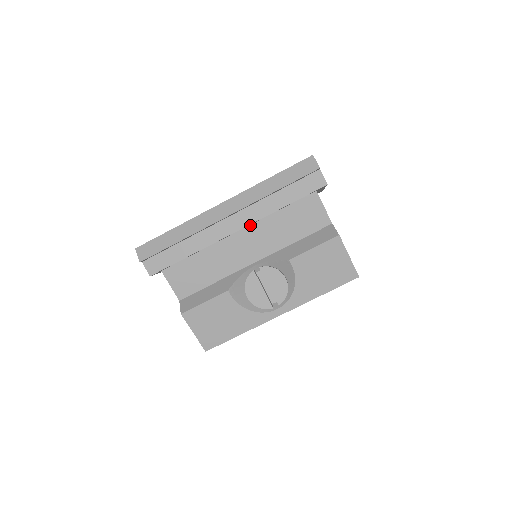
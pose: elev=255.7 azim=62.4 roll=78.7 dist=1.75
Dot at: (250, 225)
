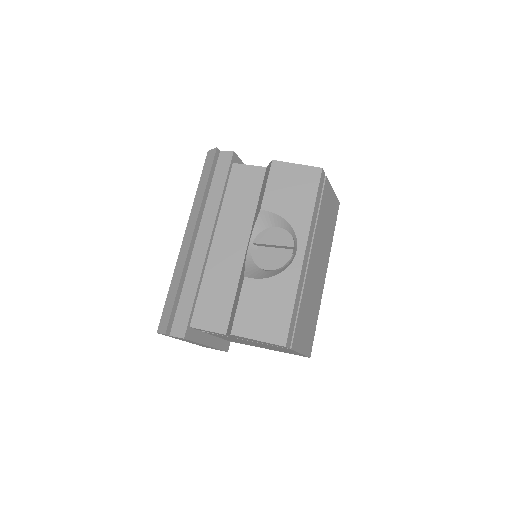
Dot at: (216, 227)
